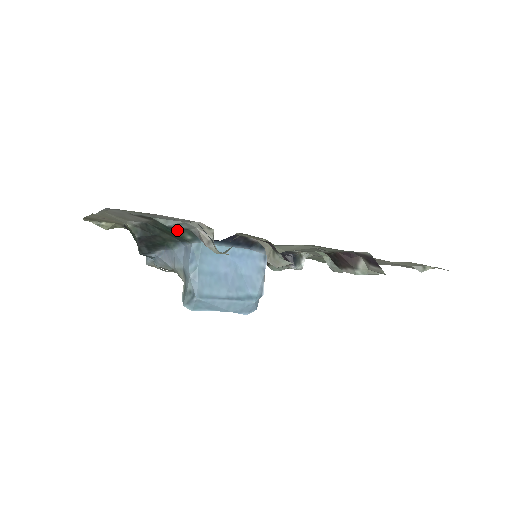
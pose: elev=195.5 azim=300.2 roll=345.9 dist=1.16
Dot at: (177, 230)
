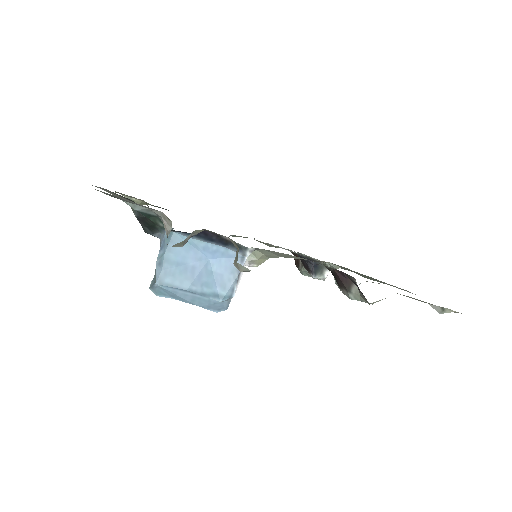
Dot at: (149, 216)
